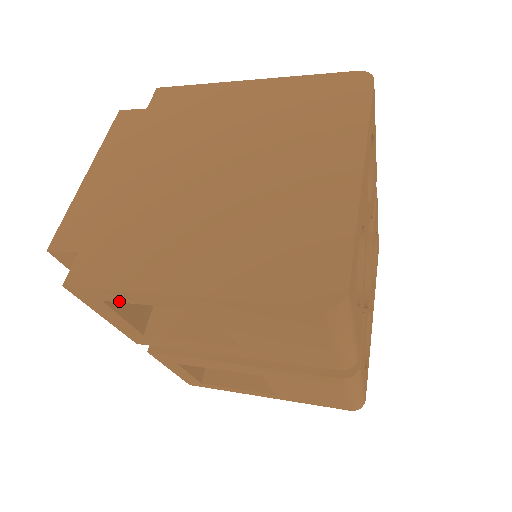
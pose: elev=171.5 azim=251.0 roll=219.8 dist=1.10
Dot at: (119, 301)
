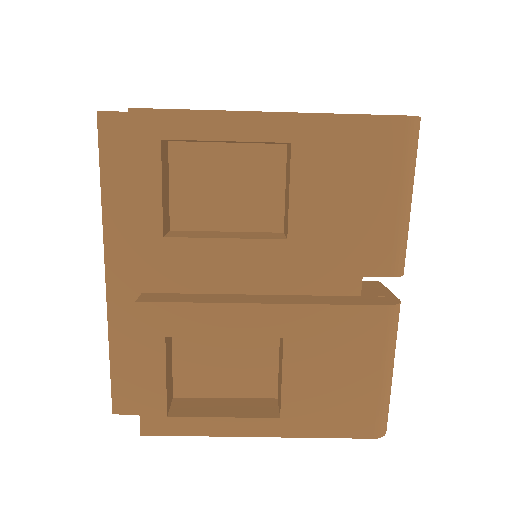
Dot at: (185, 137)
